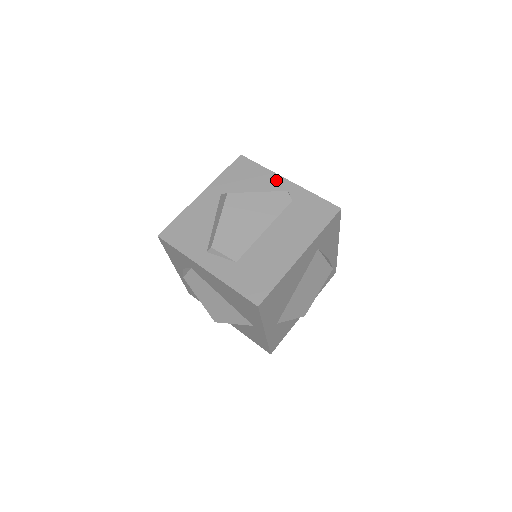
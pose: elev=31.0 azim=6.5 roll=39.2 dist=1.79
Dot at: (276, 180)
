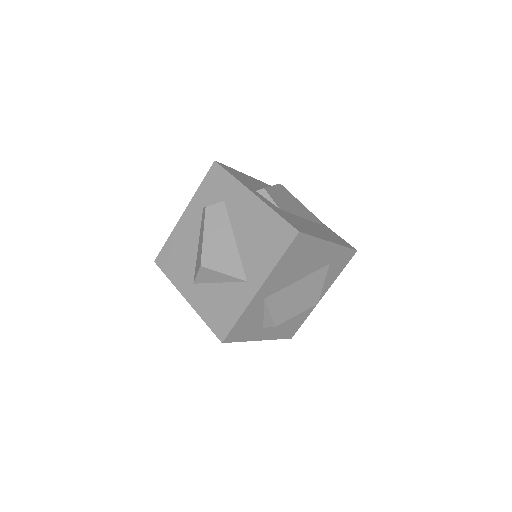
Dot at: occluded
